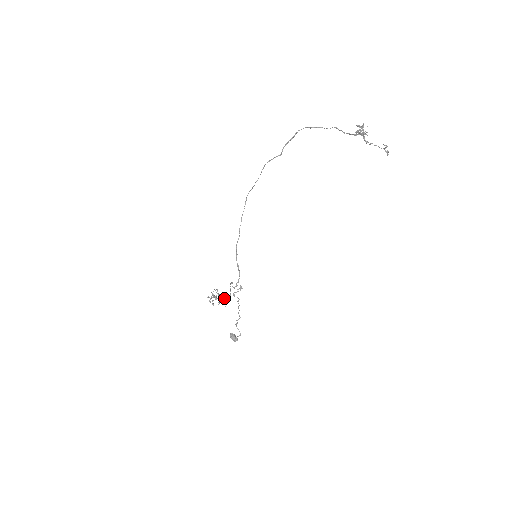
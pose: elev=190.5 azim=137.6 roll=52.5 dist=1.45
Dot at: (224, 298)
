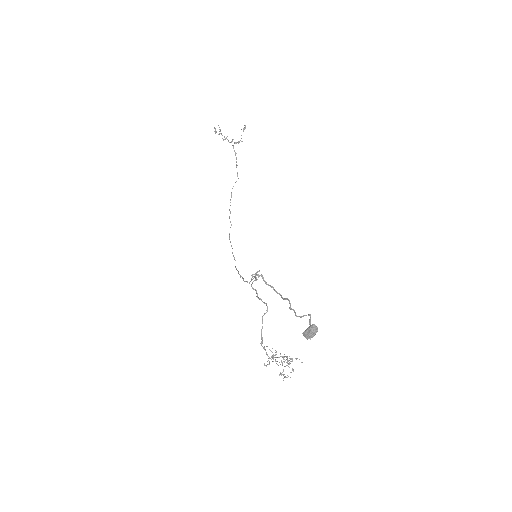
Dot at: occluded
